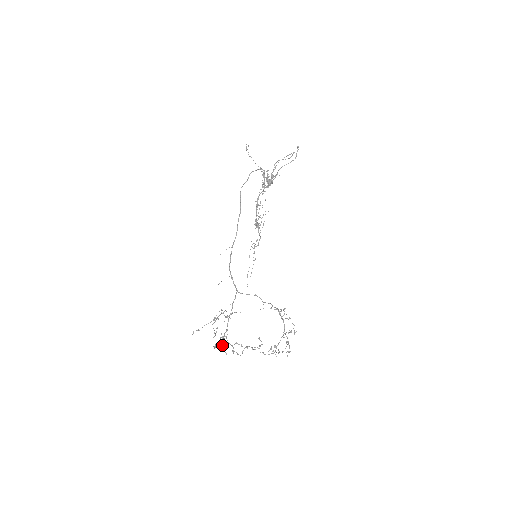
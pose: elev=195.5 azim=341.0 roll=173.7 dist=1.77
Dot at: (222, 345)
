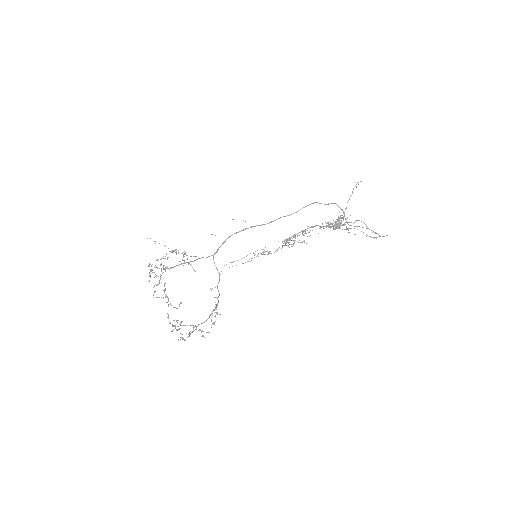
Dot at: occluded
